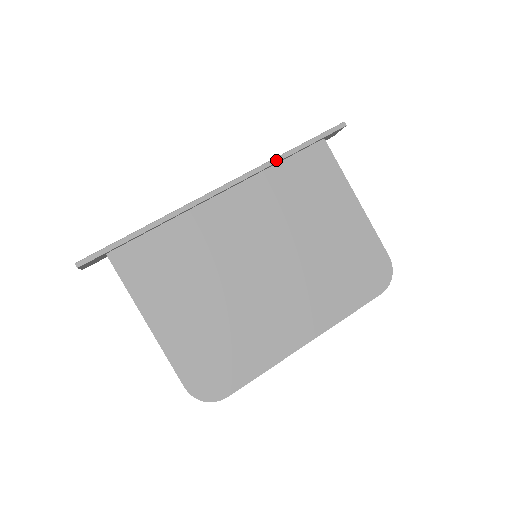
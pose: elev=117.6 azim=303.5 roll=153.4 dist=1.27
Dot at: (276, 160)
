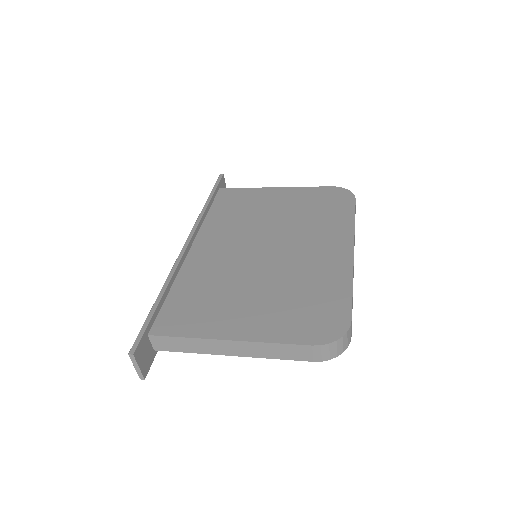
Dot at: (203, 211)
